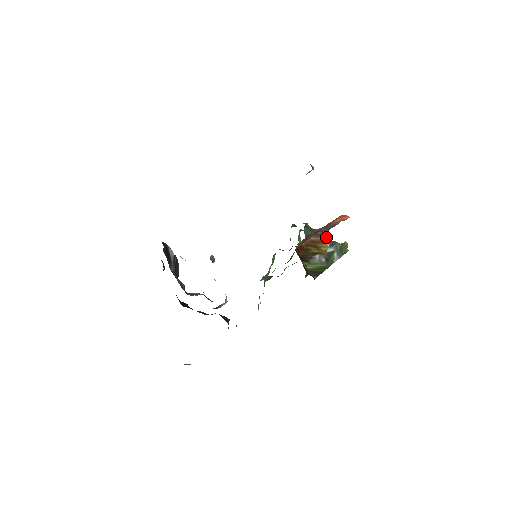
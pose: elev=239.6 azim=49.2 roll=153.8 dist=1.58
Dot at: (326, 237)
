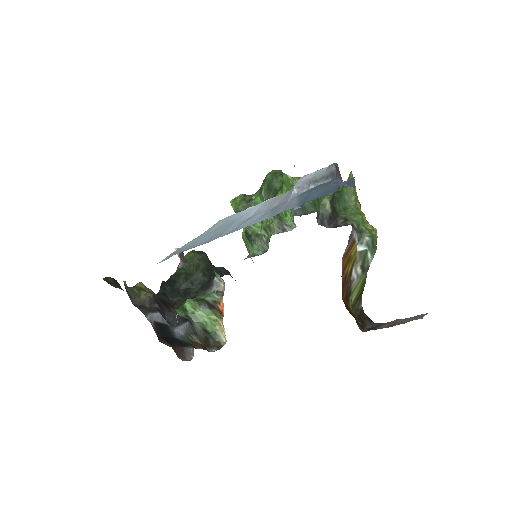
Dot at: (354, 235)
